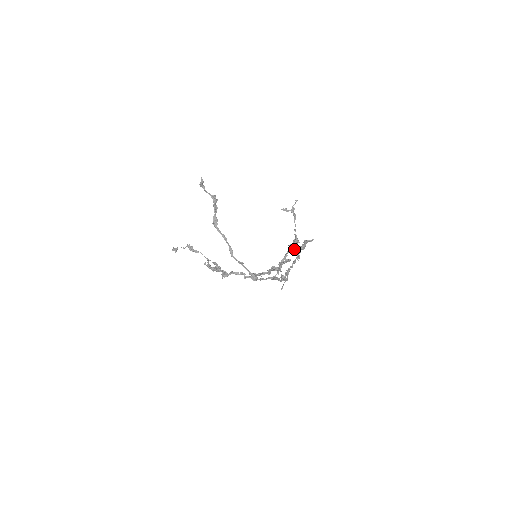
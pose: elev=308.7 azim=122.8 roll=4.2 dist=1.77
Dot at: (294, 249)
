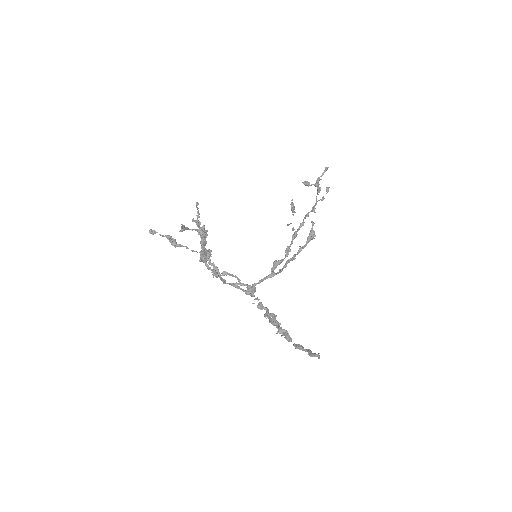
Dot at: (296, 347)
